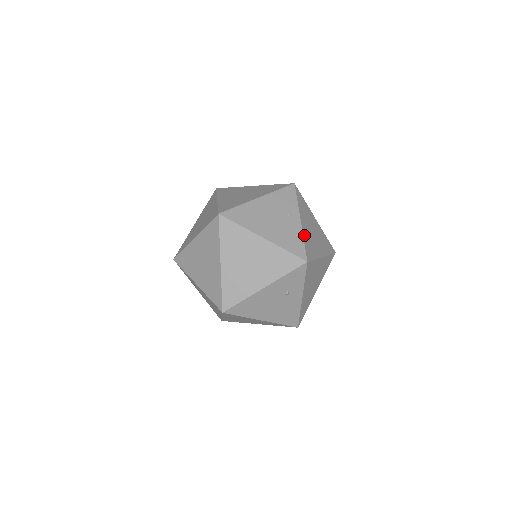
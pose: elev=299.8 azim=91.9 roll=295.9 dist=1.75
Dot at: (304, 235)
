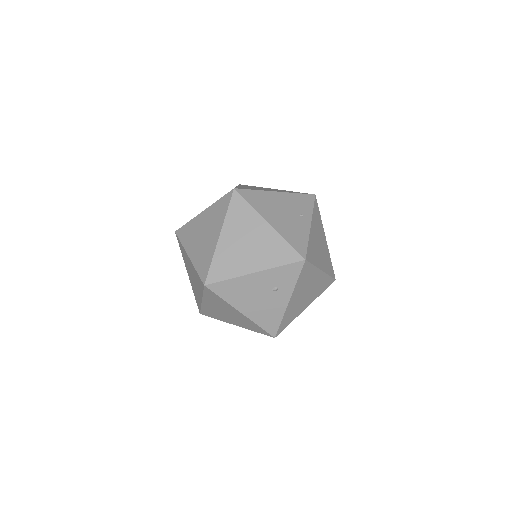
Dot at: (310, 238)
